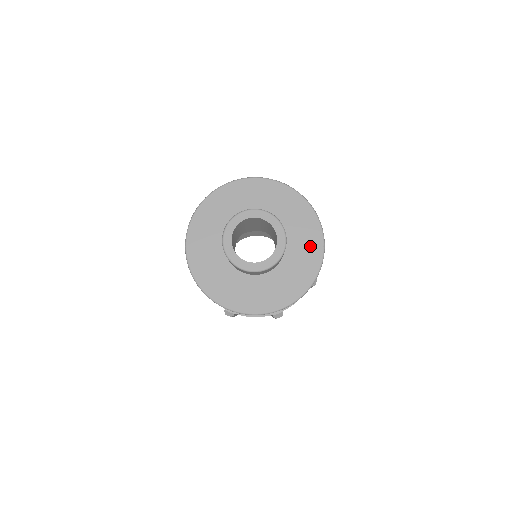
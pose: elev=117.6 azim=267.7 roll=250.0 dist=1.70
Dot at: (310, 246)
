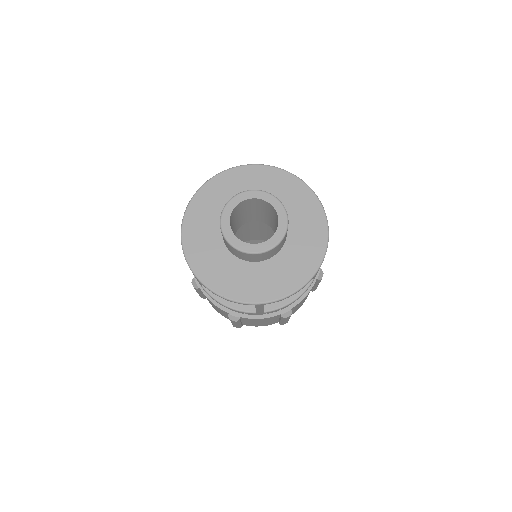
Dot at: (313, 226)
